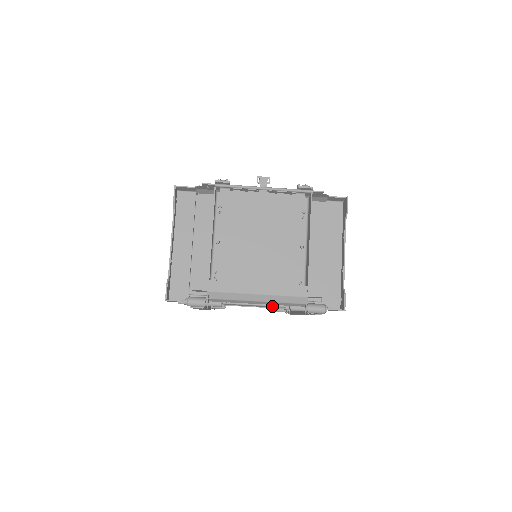
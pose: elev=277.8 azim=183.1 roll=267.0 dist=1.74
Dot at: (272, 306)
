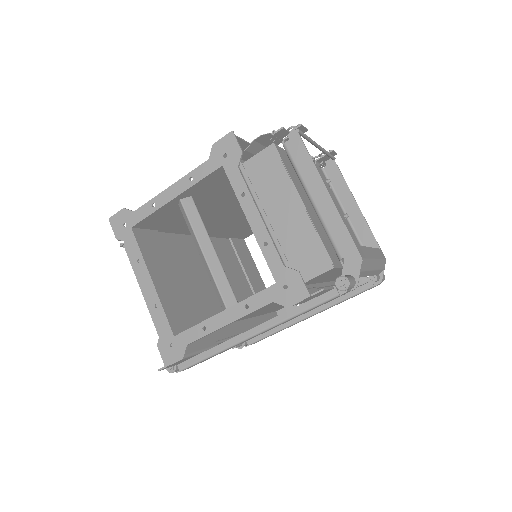
Dot at: occluded
